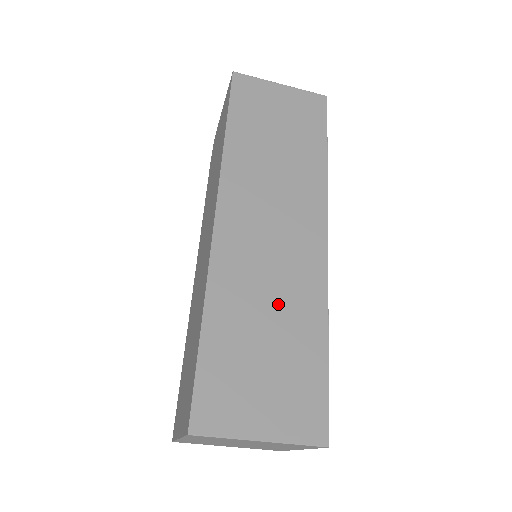
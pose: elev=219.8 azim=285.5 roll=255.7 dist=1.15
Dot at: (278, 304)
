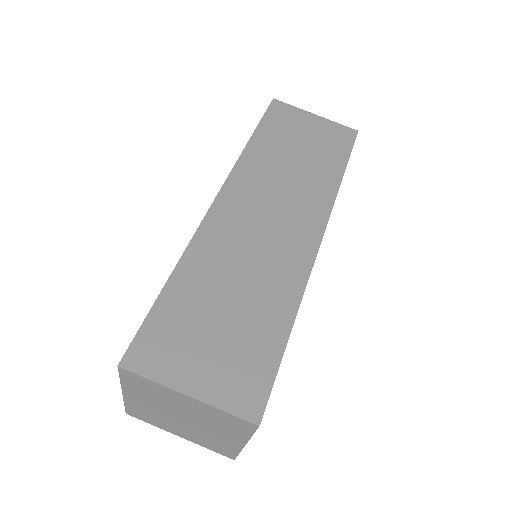
Dot at: (251, 281)
